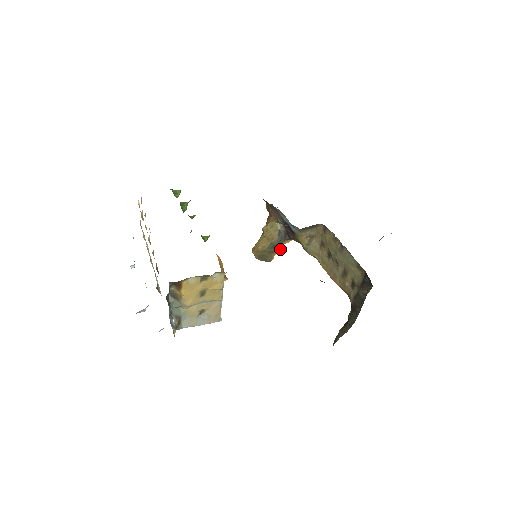
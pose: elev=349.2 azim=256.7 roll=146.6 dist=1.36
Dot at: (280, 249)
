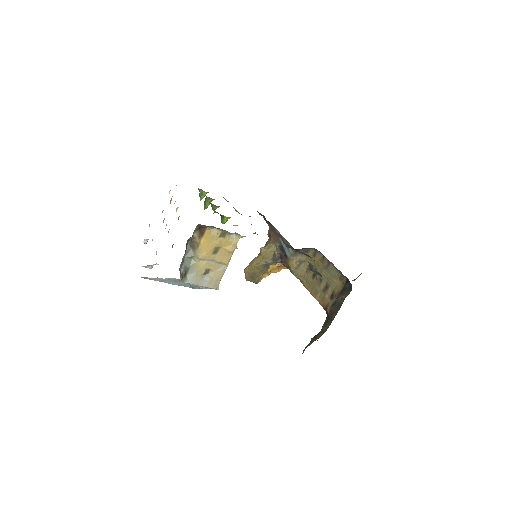
Dot at: (270, 271)
